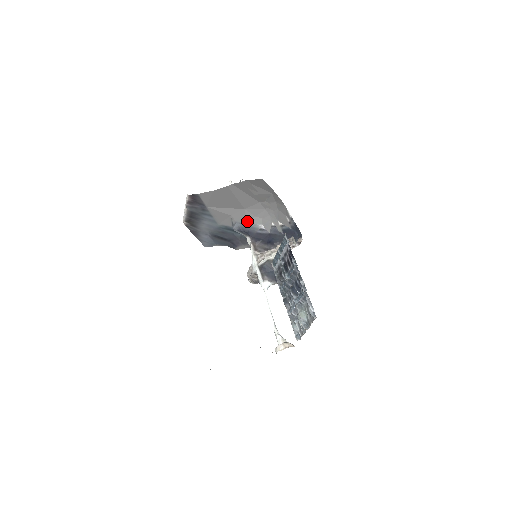
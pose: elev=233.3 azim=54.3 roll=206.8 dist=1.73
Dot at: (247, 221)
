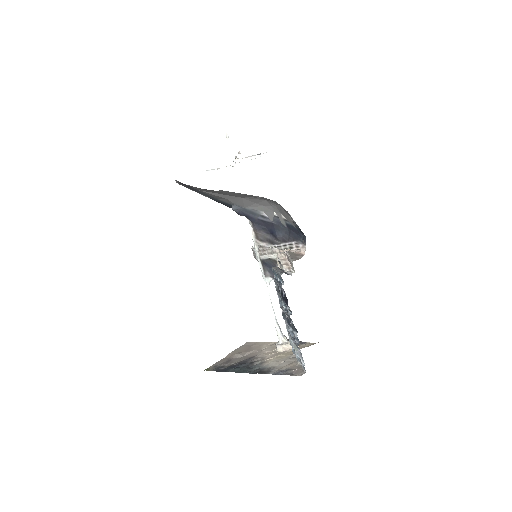
Dot at: (246, 206)
